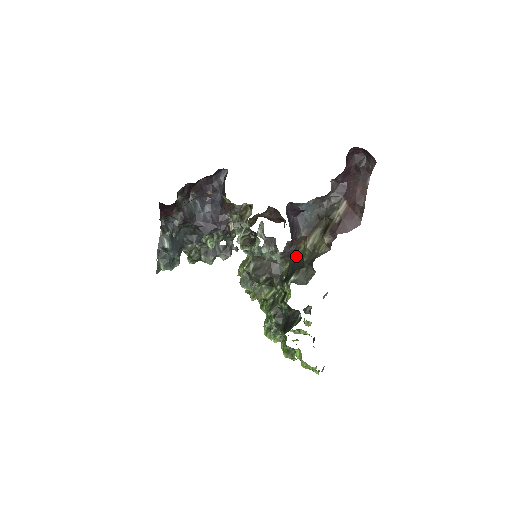
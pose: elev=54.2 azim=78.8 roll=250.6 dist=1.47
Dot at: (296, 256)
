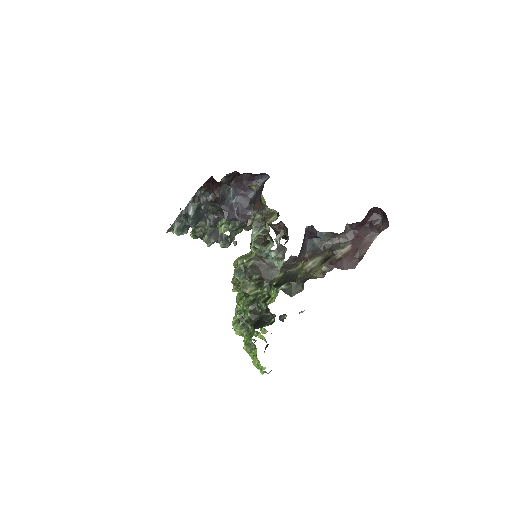
Dot at: (292, 270)
